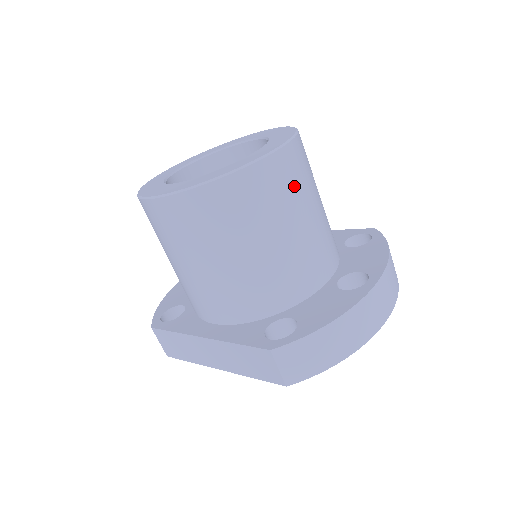
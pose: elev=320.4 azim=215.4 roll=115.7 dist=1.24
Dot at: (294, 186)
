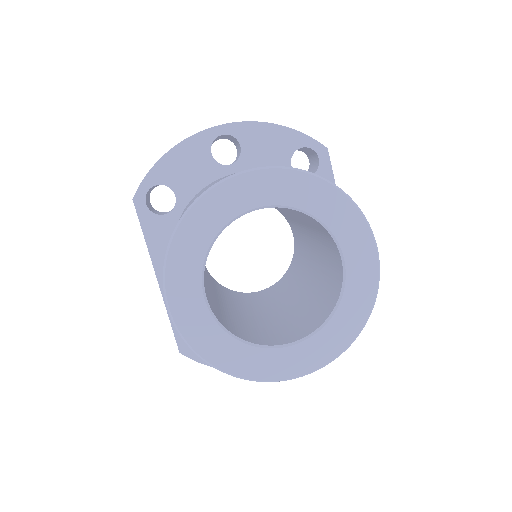
Dot at: occluded
